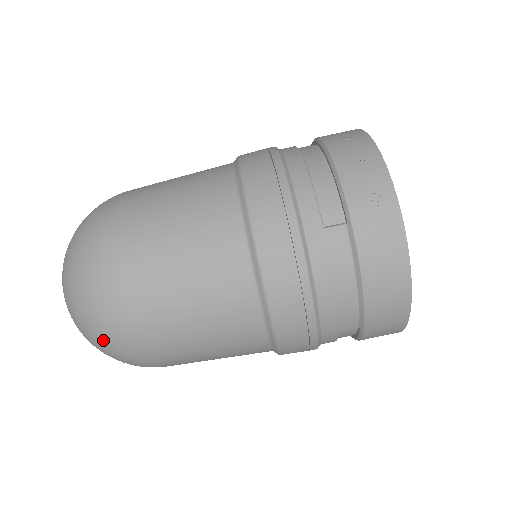
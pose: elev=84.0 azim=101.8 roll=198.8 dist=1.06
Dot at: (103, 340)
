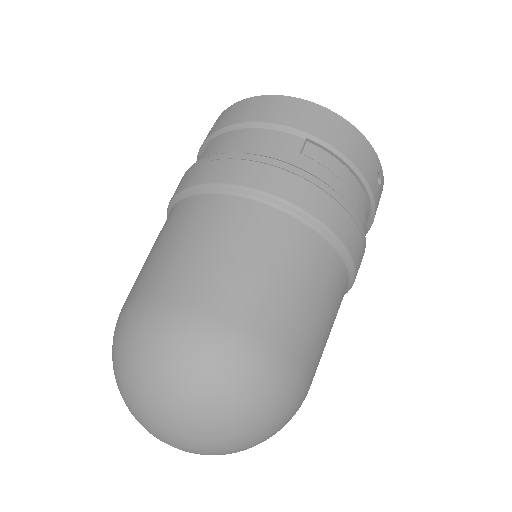
Dot at: (167, 358)
